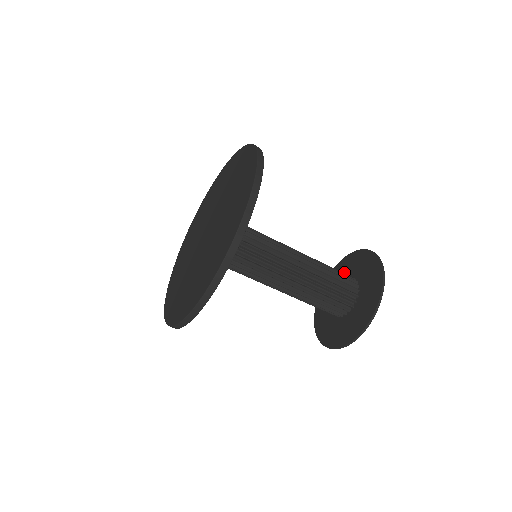
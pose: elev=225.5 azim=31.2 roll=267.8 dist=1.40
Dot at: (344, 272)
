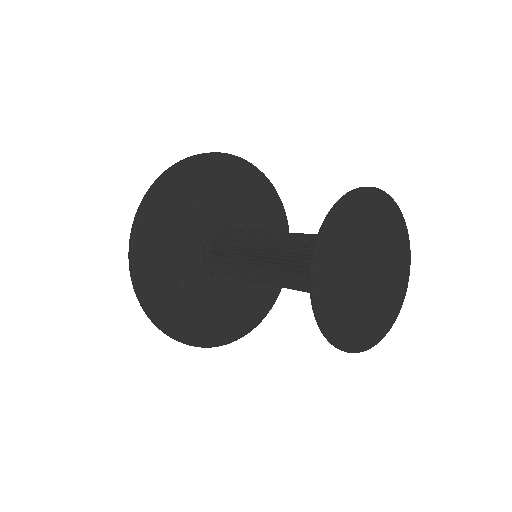
Dot at: (391, 270)
